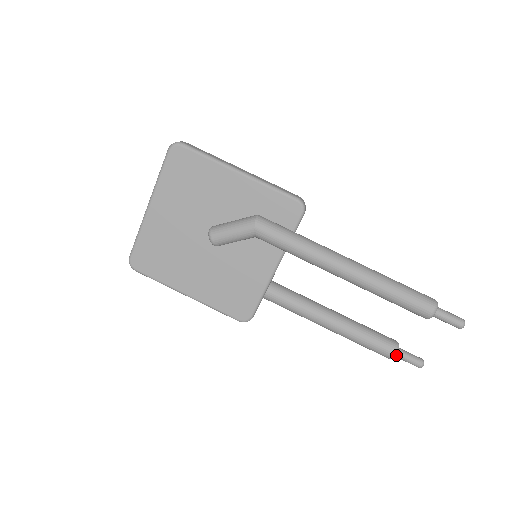
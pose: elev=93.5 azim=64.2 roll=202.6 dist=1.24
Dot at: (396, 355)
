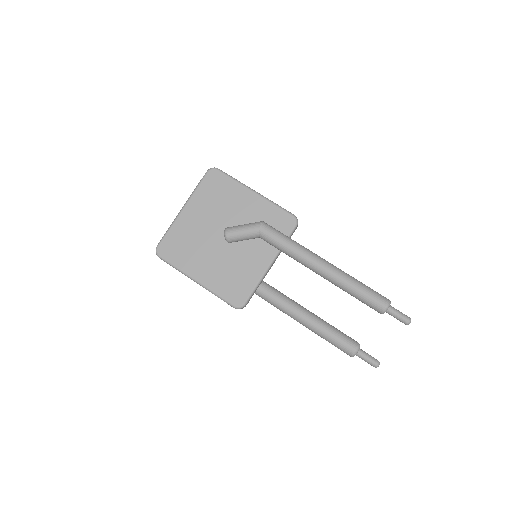
Dot at: (357, 353)
